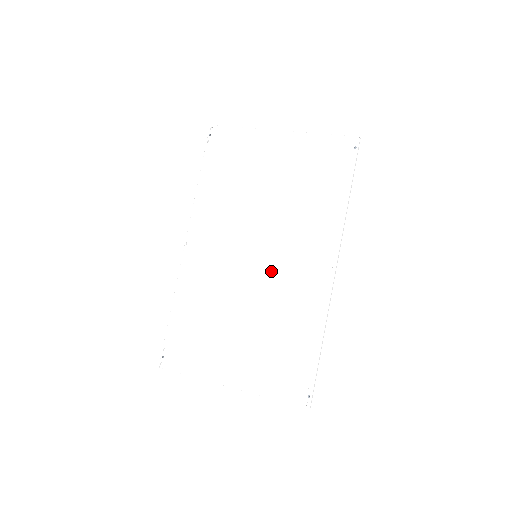
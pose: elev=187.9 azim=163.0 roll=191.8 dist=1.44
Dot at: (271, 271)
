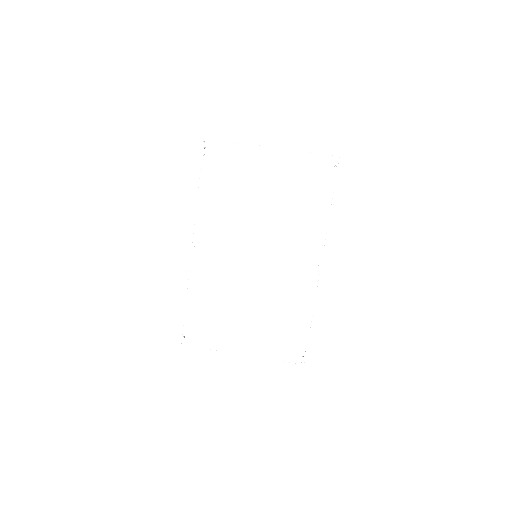
Dot at: (270, 268)
